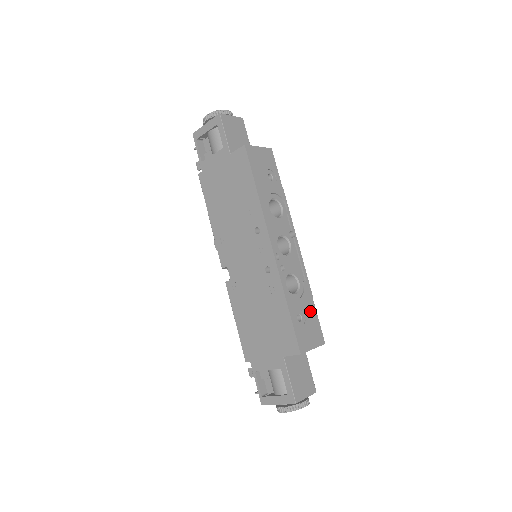
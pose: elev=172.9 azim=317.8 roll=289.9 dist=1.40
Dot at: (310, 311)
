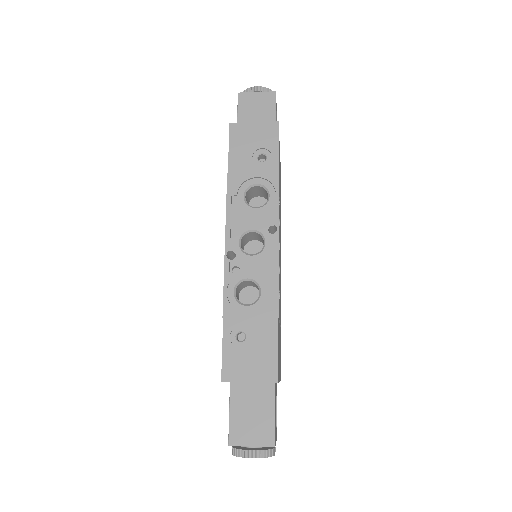
Dot at: (265, 332)
